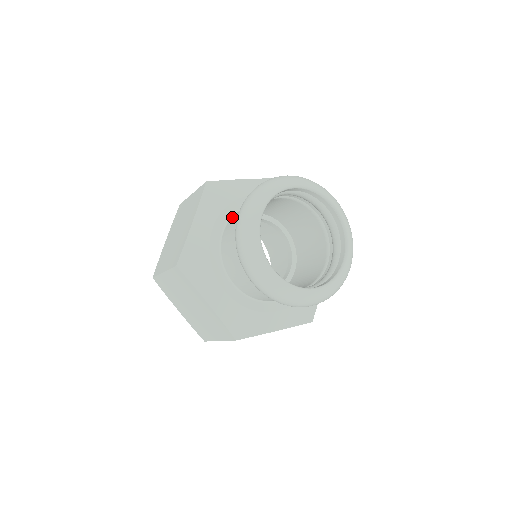
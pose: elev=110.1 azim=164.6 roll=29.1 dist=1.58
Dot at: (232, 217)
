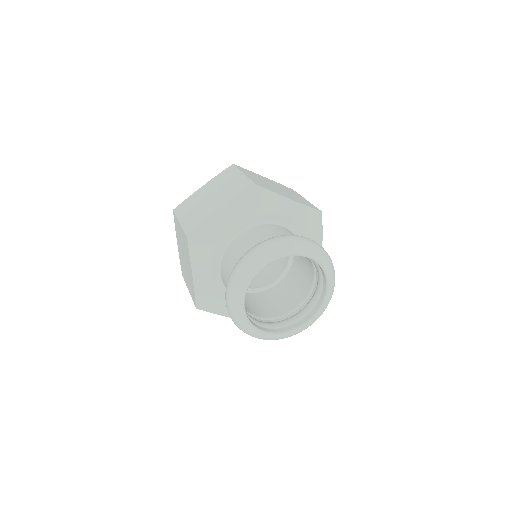
Dot at: (255, 227)
